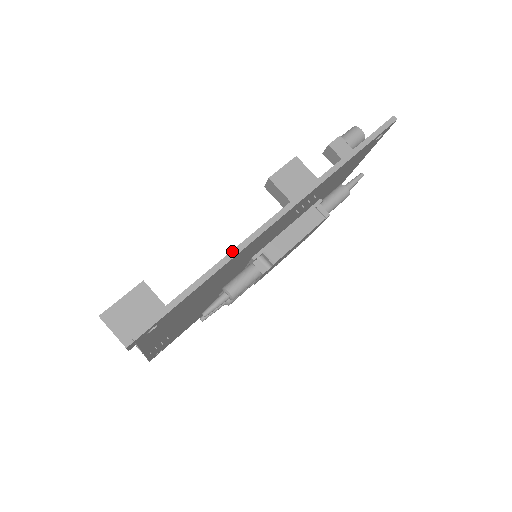
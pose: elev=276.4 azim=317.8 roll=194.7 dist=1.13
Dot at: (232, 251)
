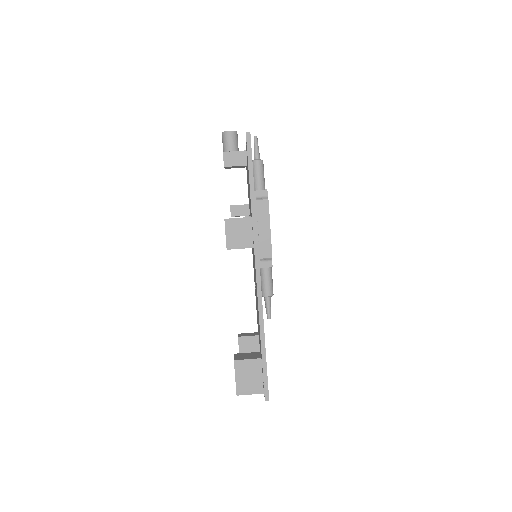
Dot at: (259, 316)
